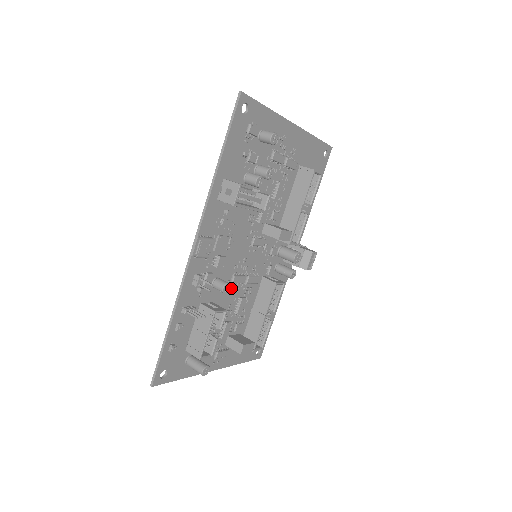
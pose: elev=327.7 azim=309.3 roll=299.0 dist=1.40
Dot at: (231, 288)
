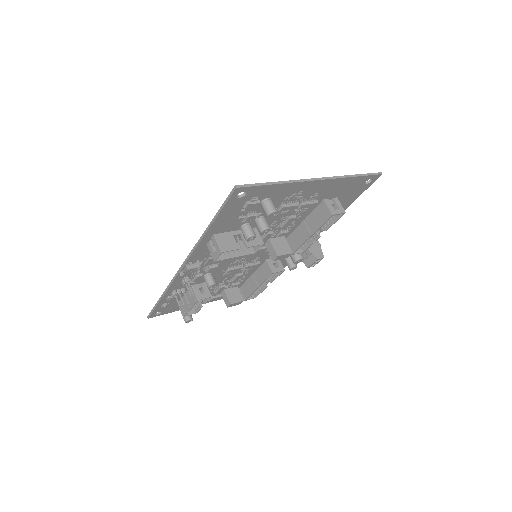
Dot at: occluded
